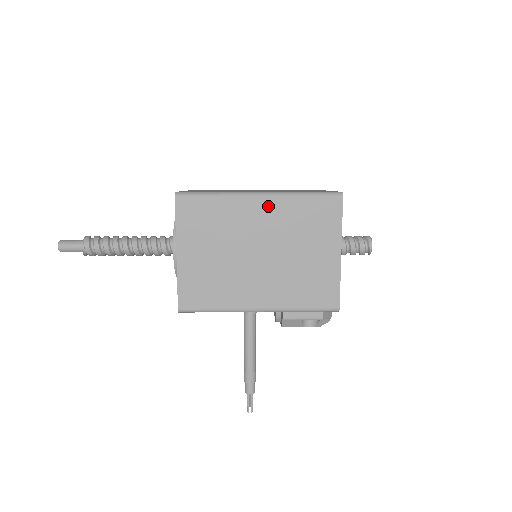
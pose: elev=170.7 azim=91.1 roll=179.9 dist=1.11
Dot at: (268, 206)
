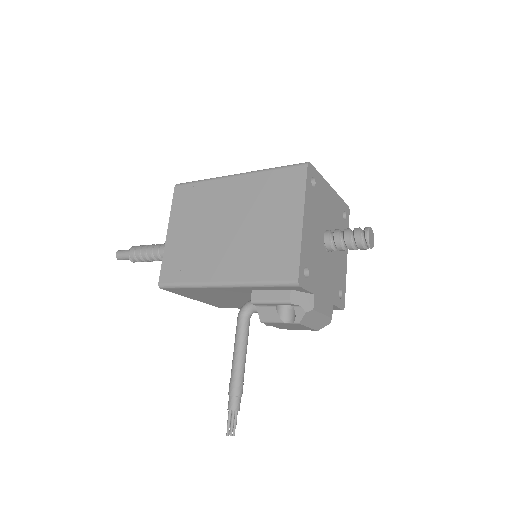
Dot at: (241, 183)
